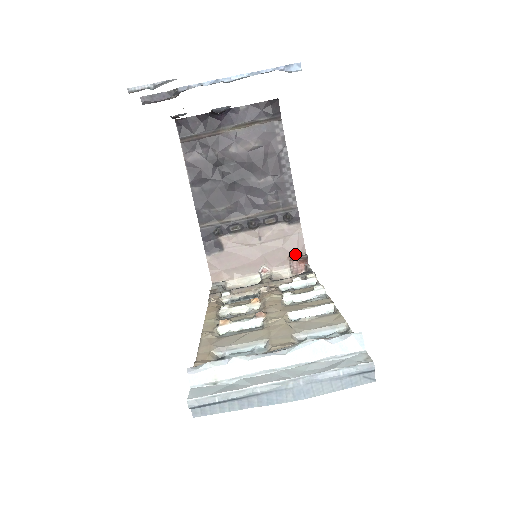
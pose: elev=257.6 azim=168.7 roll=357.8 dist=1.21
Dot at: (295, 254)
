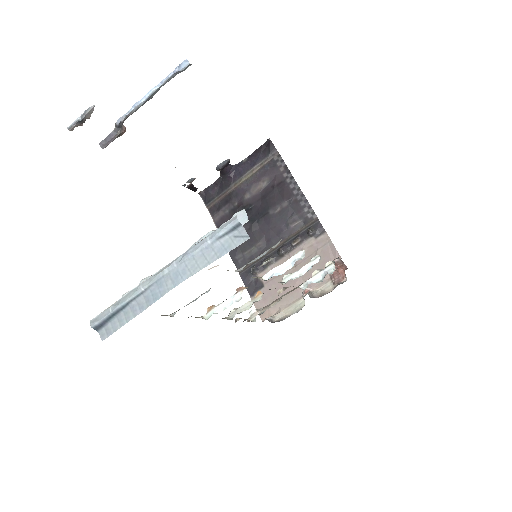
Dot at: occluded
